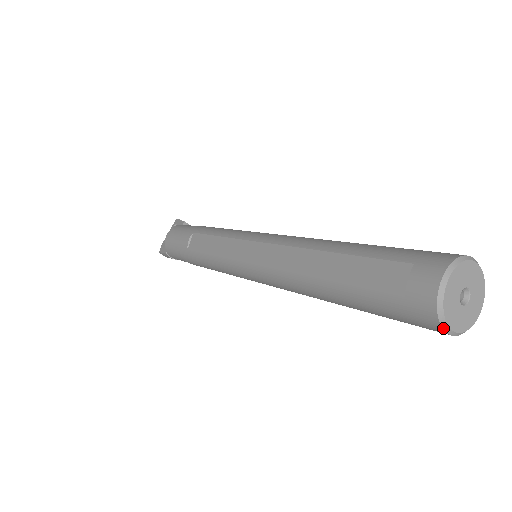
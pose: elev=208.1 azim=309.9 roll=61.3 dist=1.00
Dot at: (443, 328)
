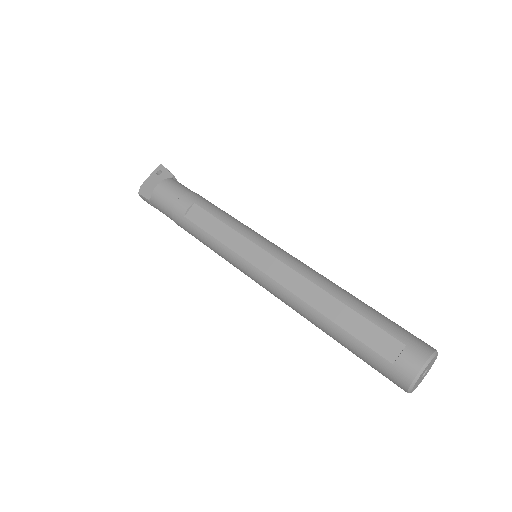
Dot at: (408, 391)
